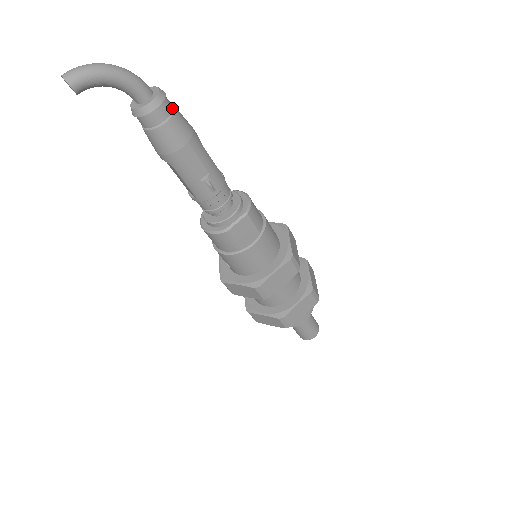
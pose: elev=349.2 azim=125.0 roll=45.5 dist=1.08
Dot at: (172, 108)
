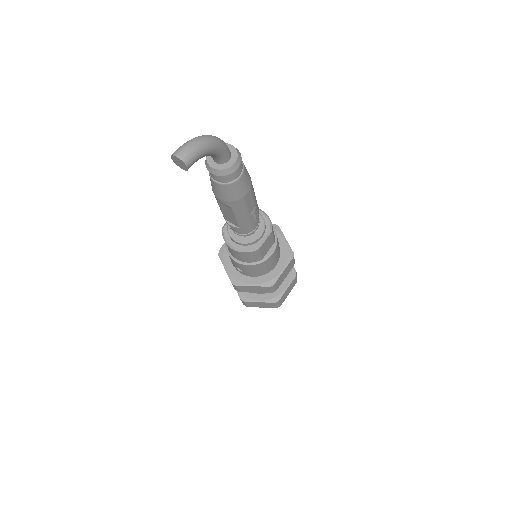
Dot at: (241, 161)
